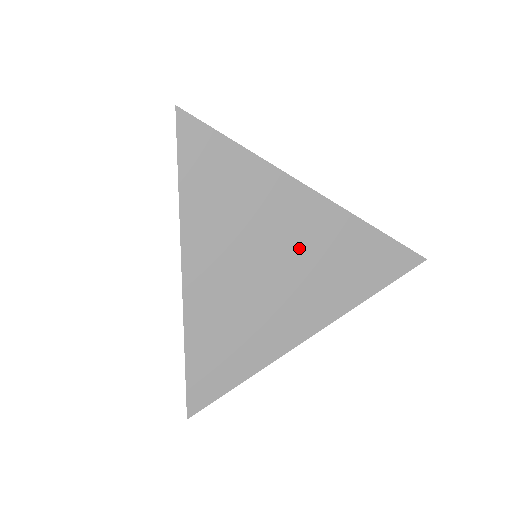
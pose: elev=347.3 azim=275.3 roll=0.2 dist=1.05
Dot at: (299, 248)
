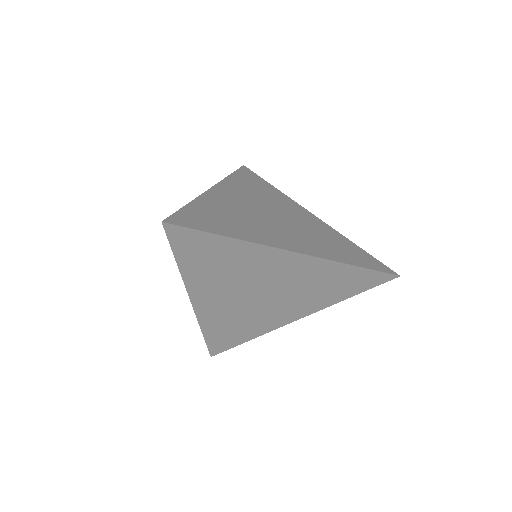
Dot at: (283, 283)
